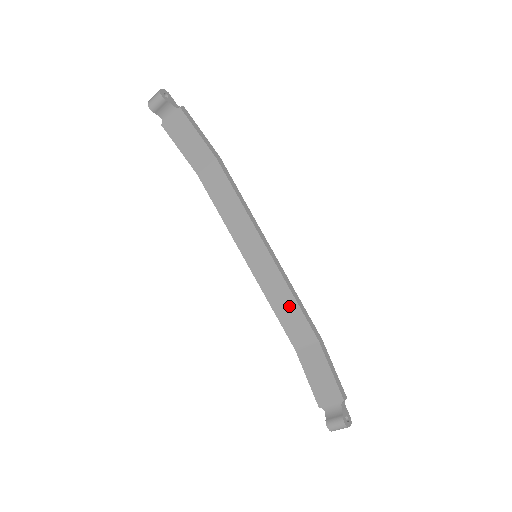
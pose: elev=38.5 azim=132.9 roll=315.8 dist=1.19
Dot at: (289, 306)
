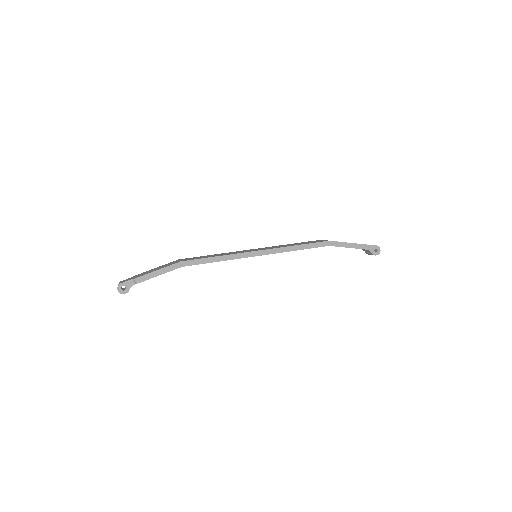
Dot at: occluded
